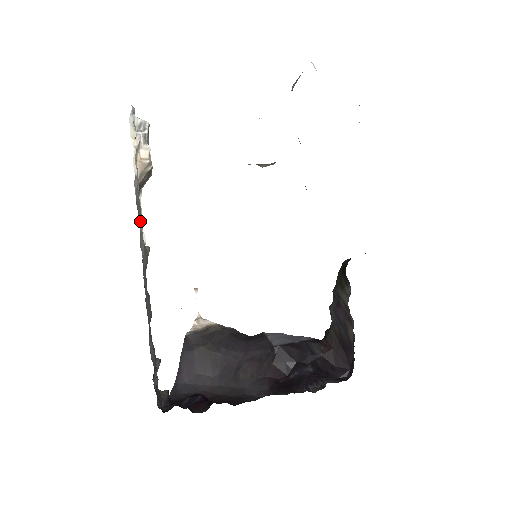
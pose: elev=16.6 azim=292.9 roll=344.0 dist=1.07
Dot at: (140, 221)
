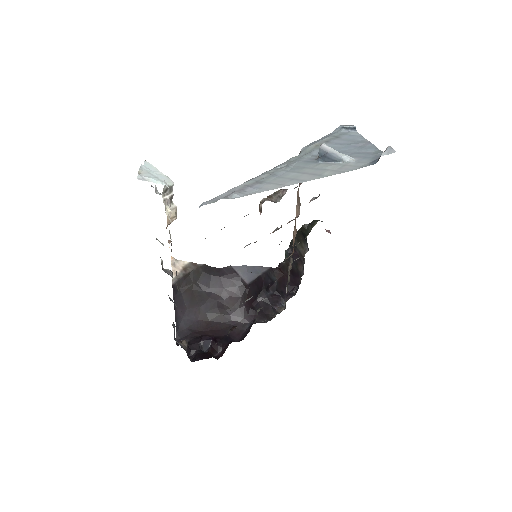
Dot at: (176, 271)
